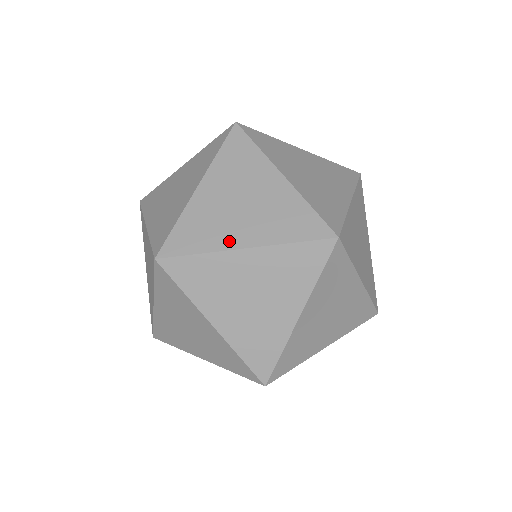
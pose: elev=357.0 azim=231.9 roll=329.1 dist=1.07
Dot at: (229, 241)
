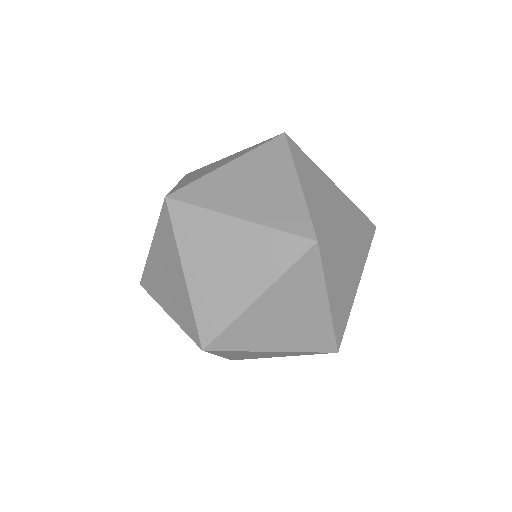
Dot at: (215, 169)
